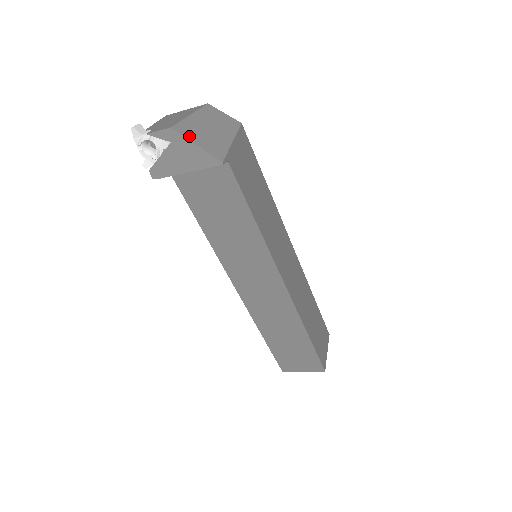
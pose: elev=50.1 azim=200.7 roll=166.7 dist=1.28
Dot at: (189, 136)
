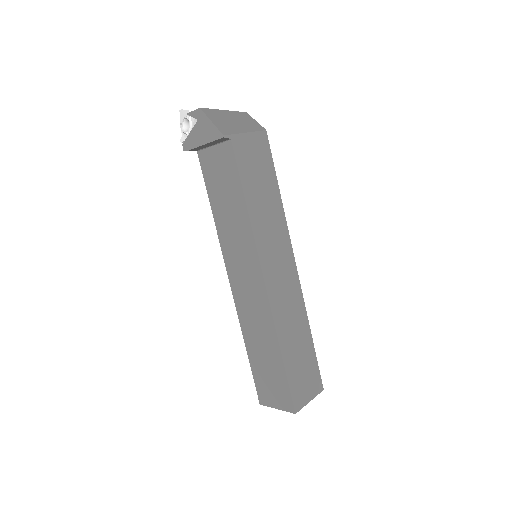
Dot at: (210, 116)
